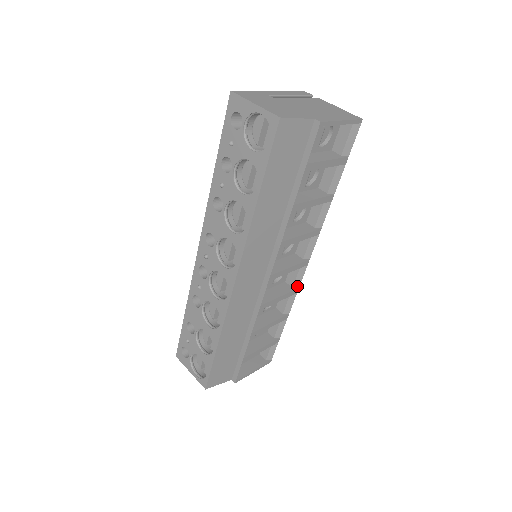
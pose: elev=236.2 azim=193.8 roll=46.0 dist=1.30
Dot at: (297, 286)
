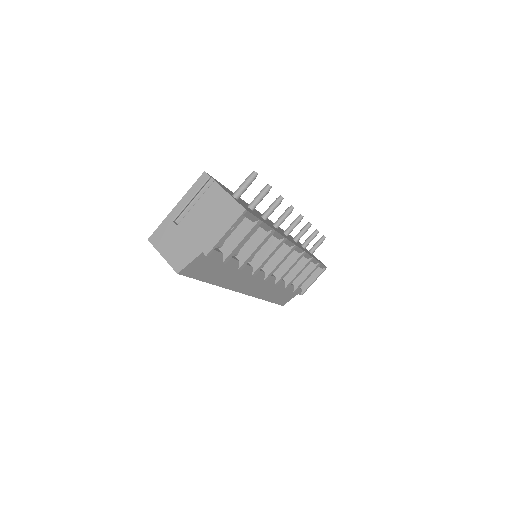
Dot at: (302, 252)
